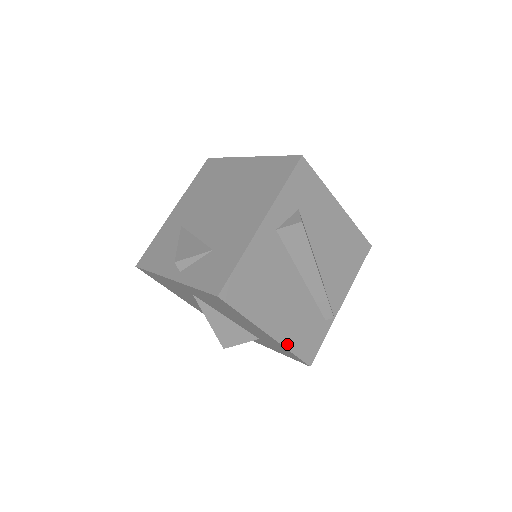
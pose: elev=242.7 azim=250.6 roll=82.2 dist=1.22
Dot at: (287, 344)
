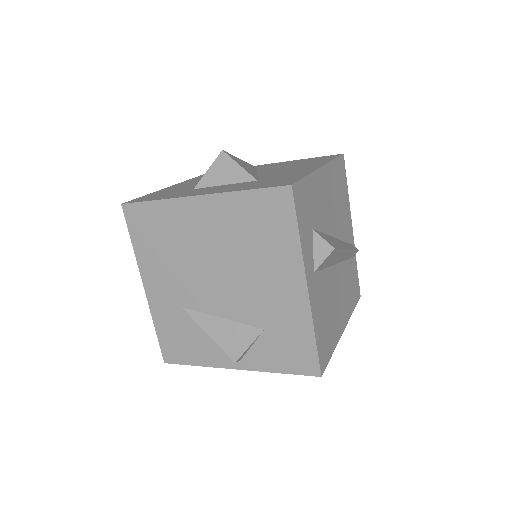
Dot at: (350, 313)
